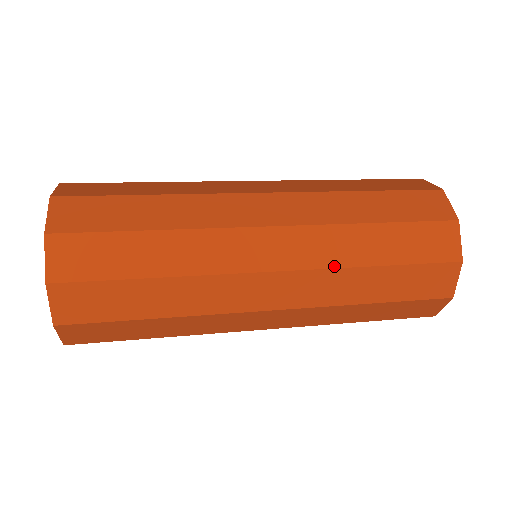
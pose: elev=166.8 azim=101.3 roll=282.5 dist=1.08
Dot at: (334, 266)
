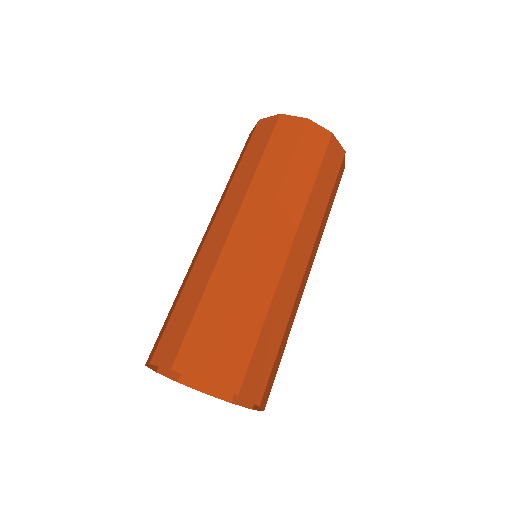
Dot at: (303, 209)
